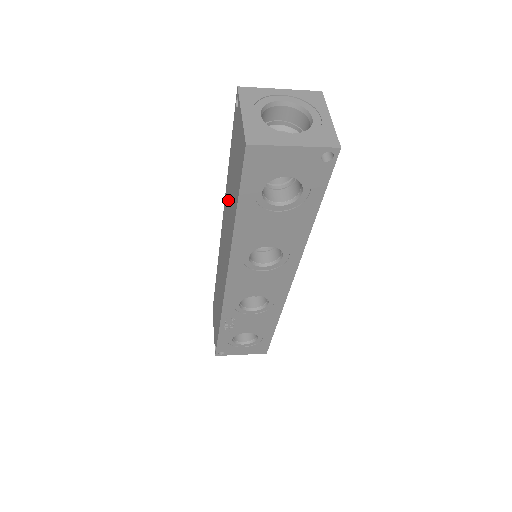
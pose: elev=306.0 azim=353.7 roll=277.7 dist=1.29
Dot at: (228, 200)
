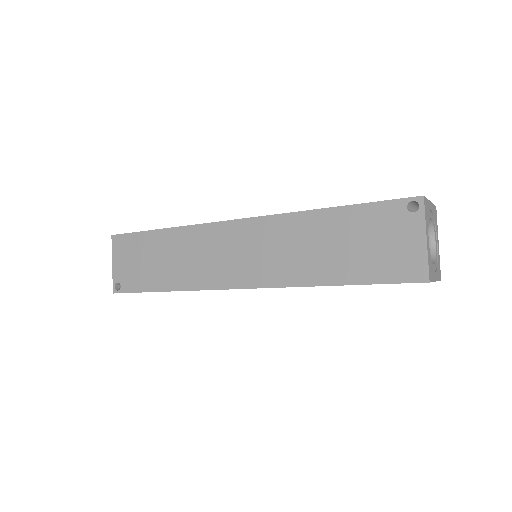
Dot at: (305, 236)
